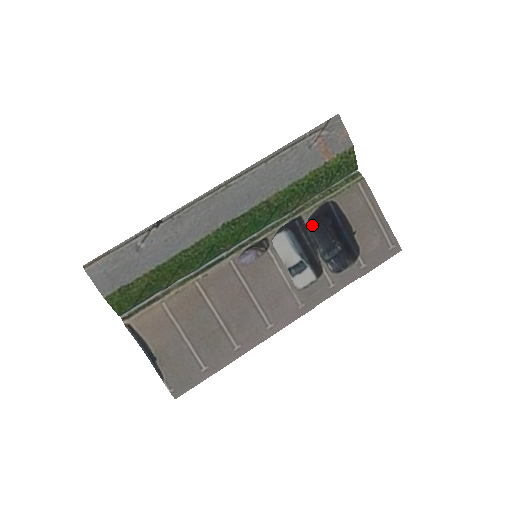
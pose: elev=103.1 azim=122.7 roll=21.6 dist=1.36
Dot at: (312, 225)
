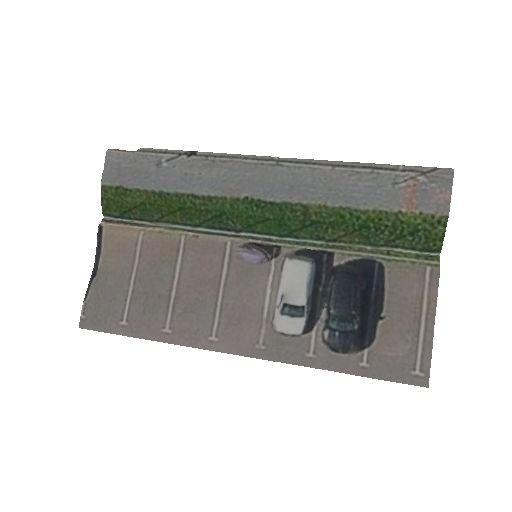
Dot at: (343, 277)
